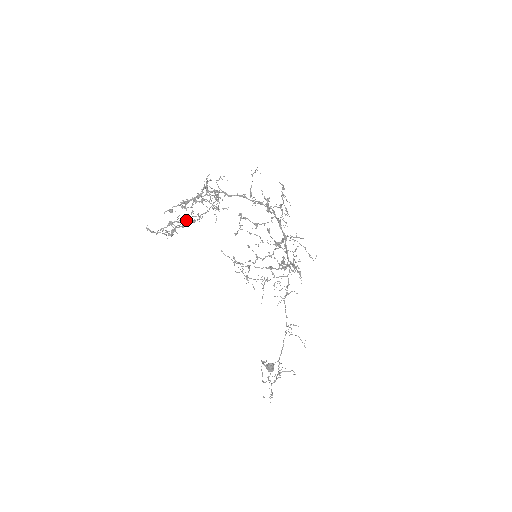
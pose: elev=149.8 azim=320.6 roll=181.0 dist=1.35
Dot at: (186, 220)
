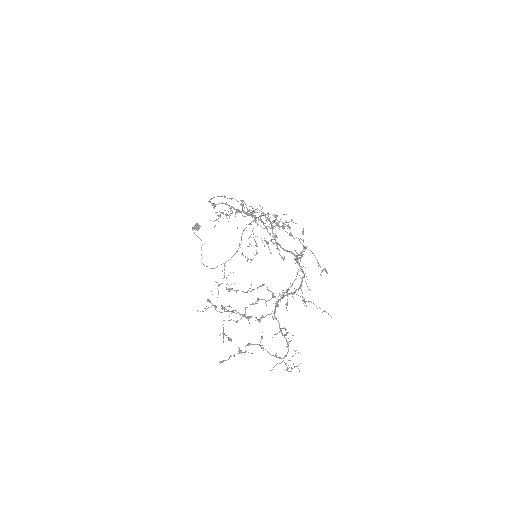
Dot at: occluded
